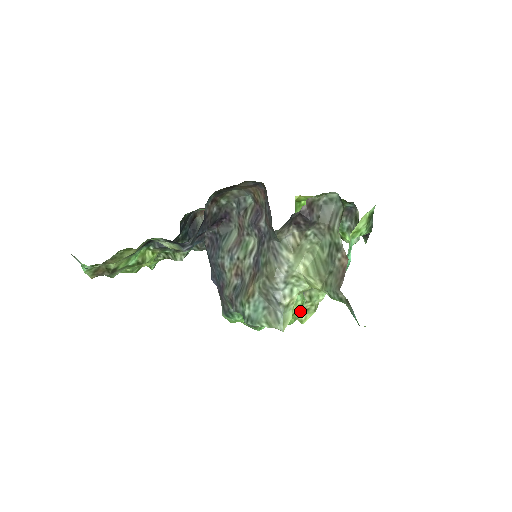
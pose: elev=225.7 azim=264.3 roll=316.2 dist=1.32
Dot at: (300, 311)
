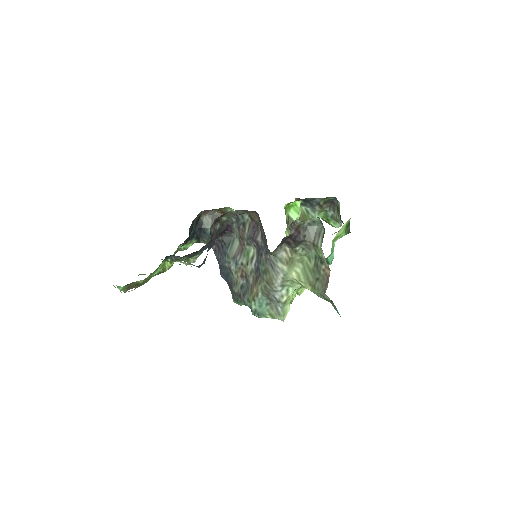
Dot at: occluded
